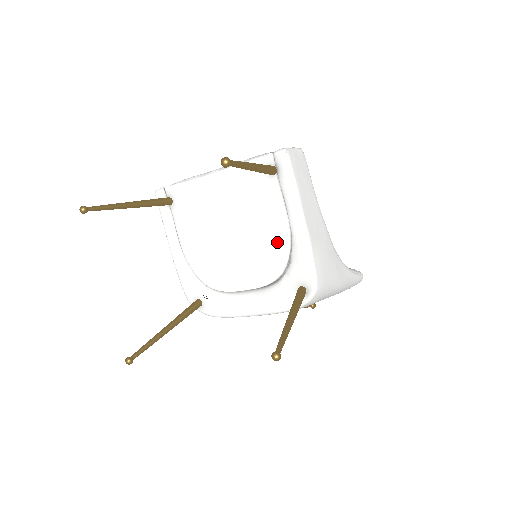
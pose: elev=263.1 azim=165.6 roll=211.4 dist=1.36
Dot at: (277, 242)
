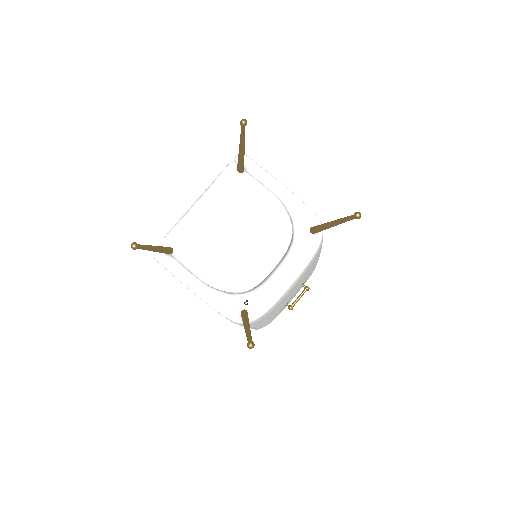
Dot at: (275, 212)
